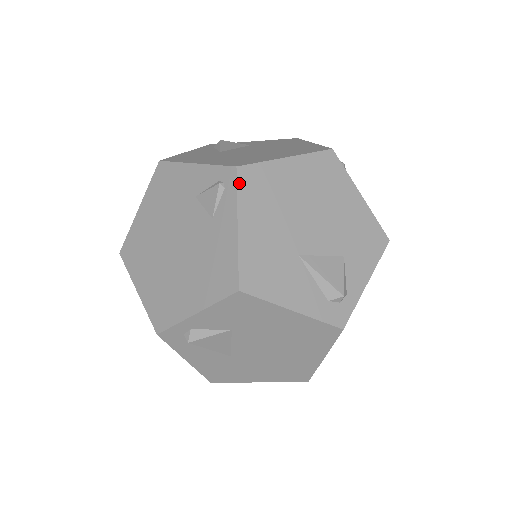
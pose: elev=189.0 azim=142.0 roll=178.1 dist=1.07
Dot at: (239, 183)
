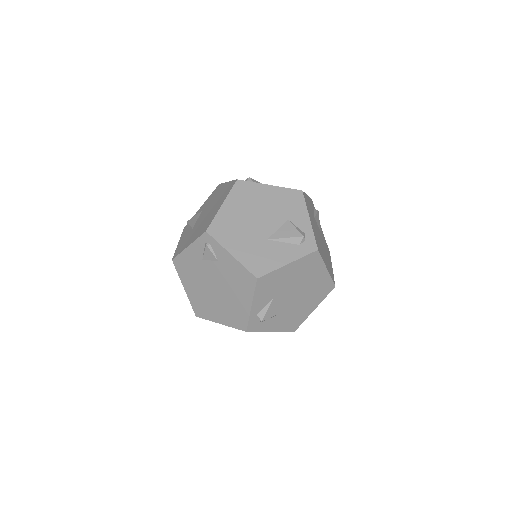
Dot at: (214, 237)
